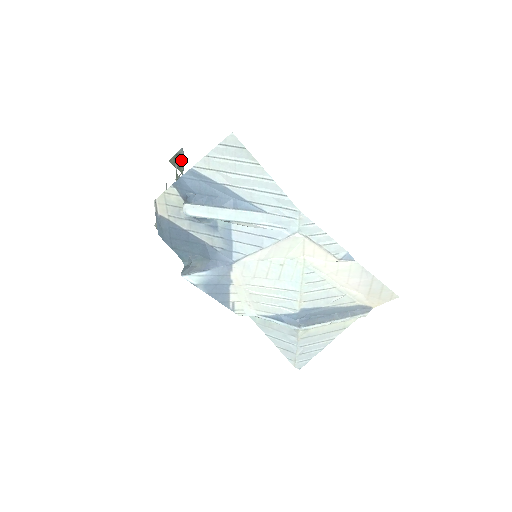
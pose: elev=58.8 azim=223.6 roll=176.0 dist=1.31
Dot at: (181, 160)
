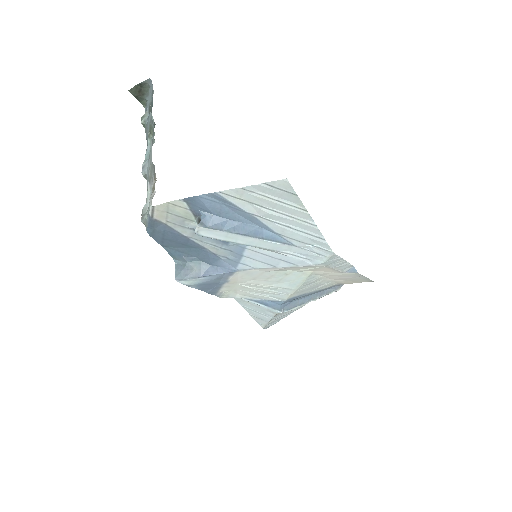
Dot at: (145, 91)
